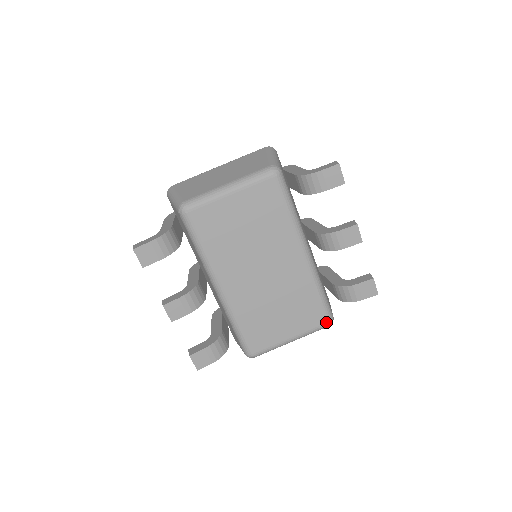
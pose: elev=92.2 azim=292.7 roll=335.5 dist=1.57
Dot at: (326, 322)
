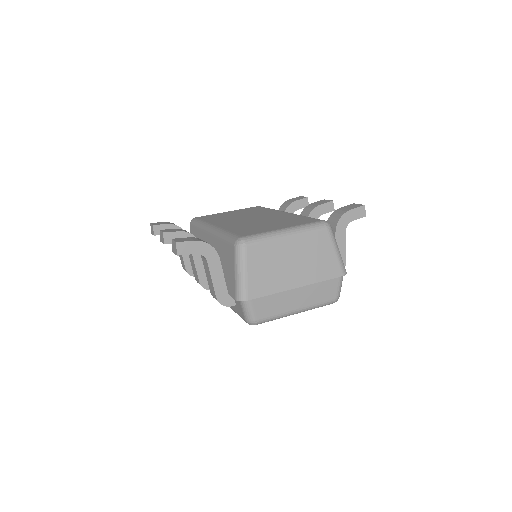
Dot at: (320, 221)
